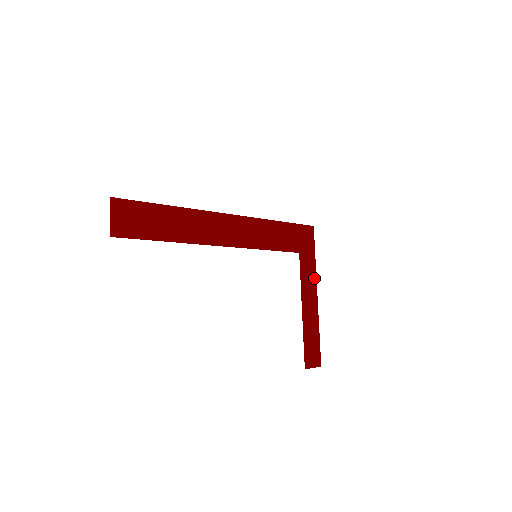
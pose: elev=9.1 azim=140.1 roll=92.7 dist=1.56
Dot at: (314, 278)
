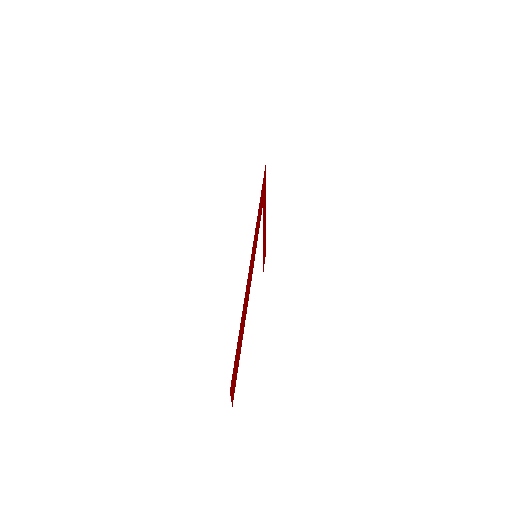
Dot at: (265, 207)
